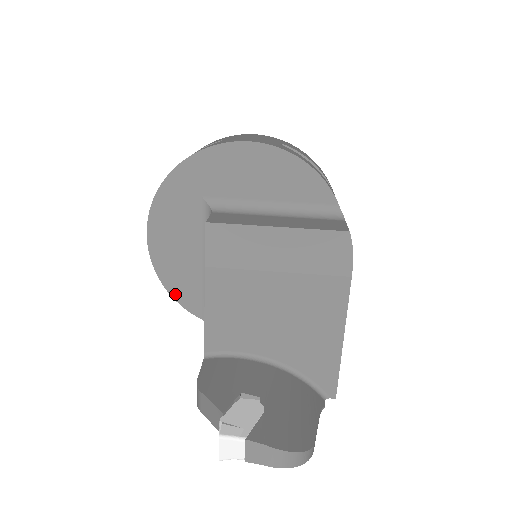
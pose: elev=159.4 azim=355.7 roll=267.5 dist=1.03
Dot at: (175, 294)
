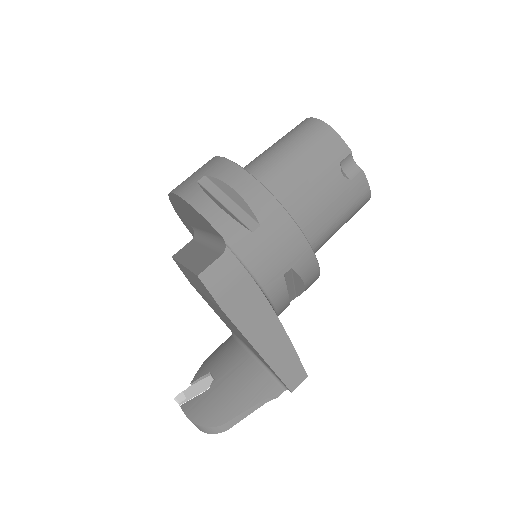
Dot at: occluded
